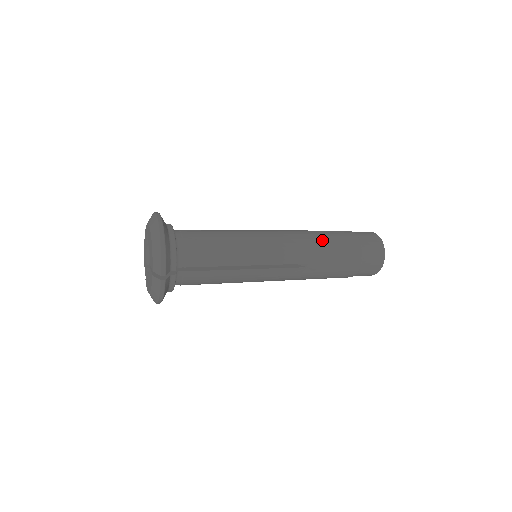
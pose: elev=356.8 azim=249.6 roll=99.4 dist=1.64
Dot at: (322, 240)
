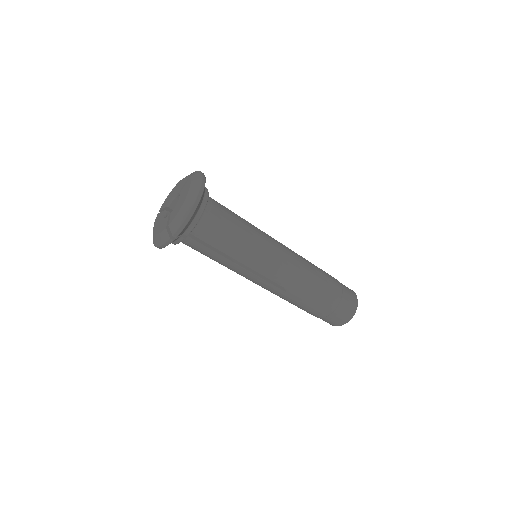
Dot at: occluded
